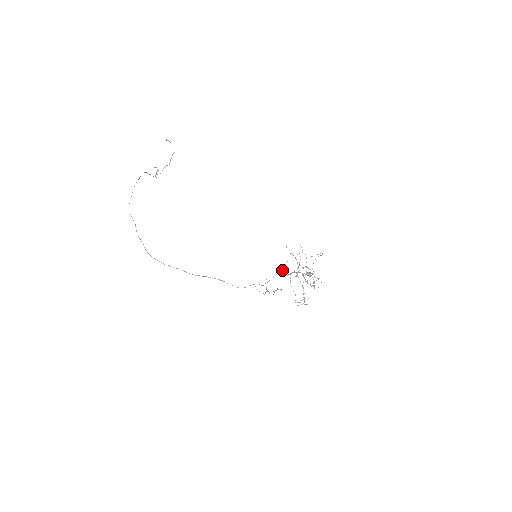
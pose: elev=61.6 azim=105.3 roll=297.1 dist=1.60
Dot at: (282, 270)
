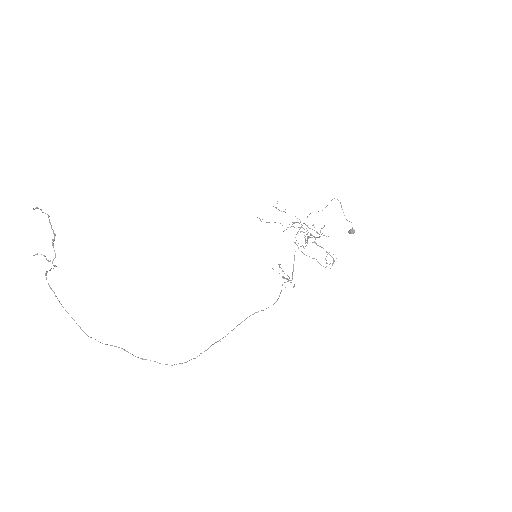
Dot at: occluded
